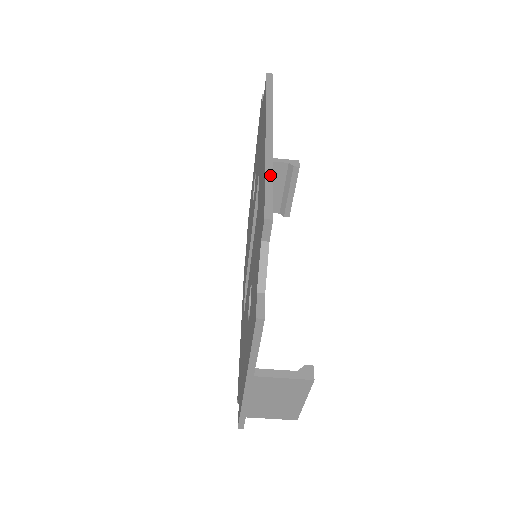
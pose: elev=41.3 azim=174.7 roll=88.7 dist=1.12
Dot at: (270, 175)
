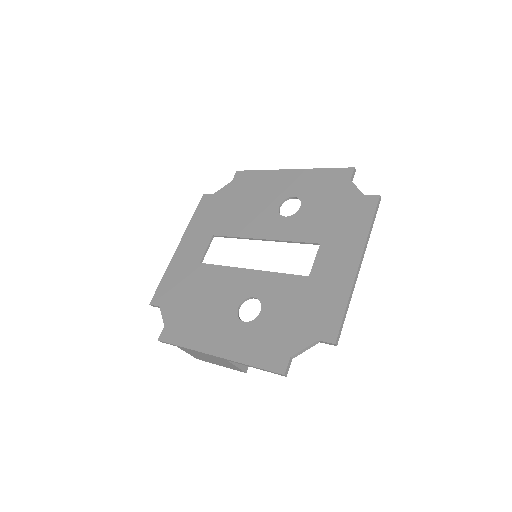
Dot at: (348, 307)
